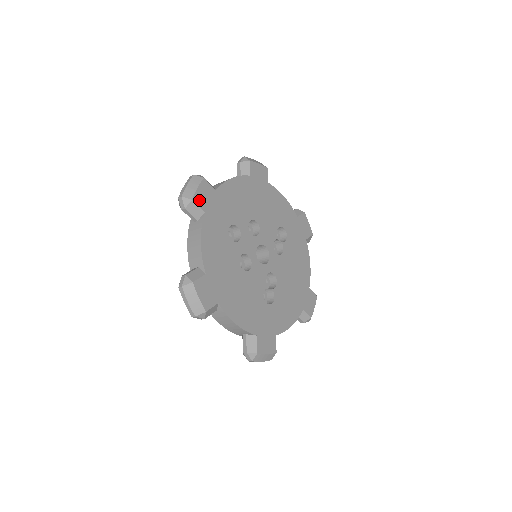
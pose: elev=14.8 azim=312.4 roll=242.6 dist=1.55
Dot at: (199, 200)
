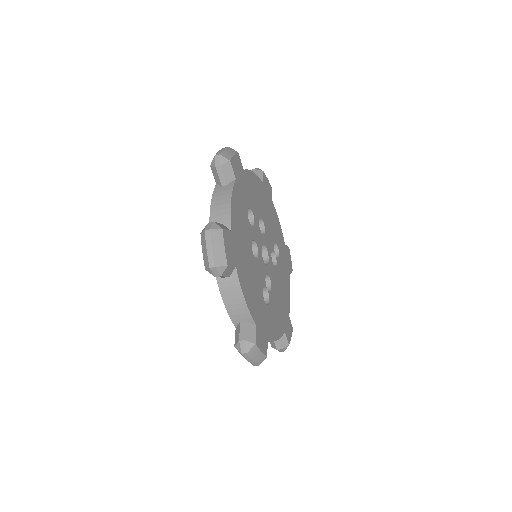
Dot at: (234, 166)
